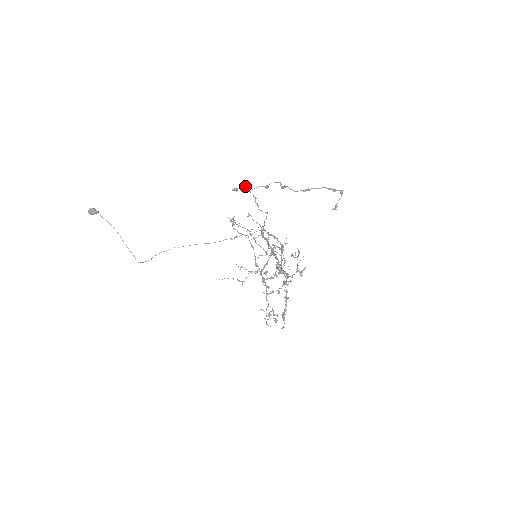
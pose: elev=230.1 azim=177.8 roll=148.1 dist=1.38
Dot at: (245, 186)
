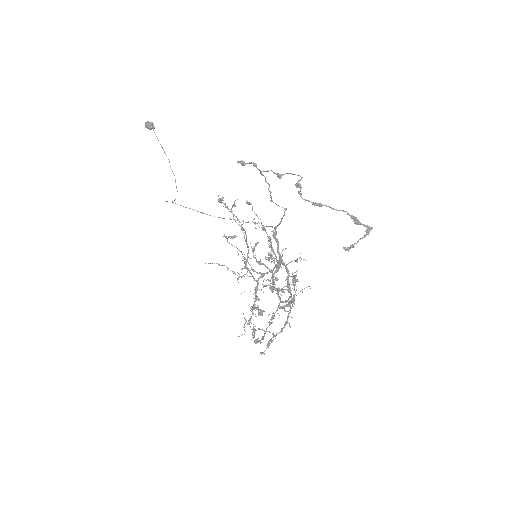
Dot at: (254, 163)
